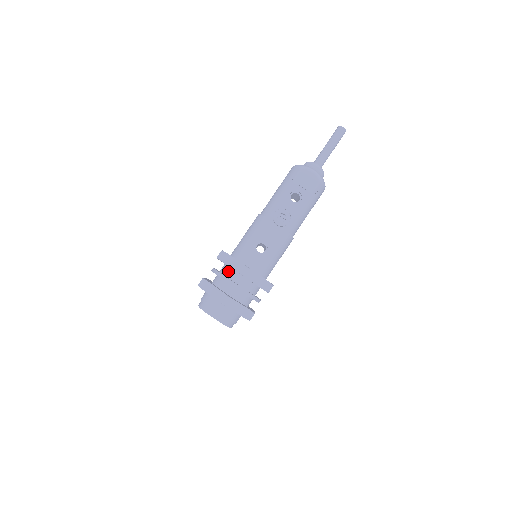
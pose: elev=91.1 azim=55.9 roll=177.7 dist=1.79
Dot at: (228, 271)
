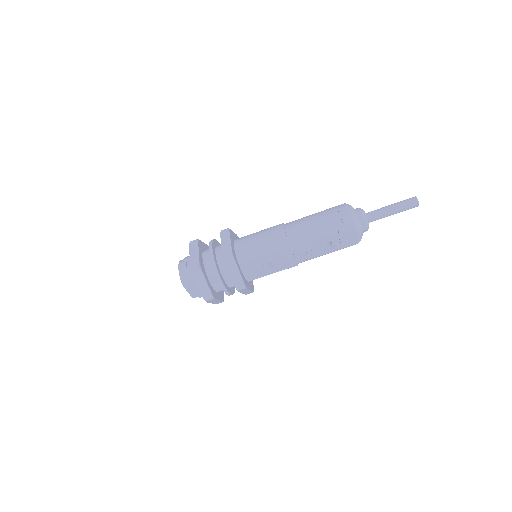
Dot at: (225, 269)
